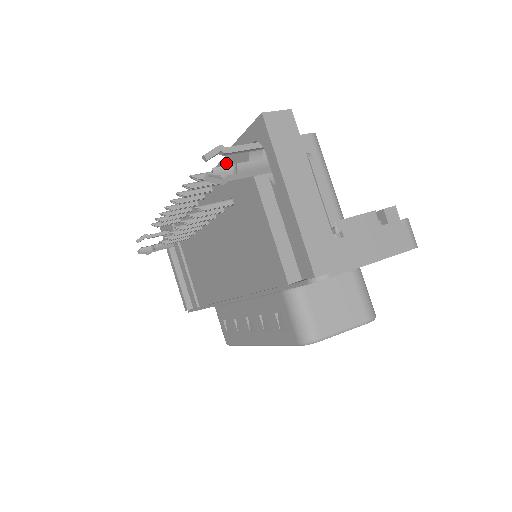
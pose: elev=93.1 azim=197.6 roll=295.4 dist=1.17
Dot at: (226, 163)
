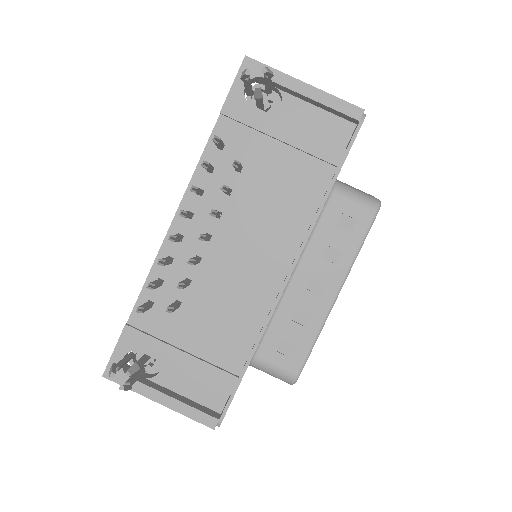
Dot at: occluded
